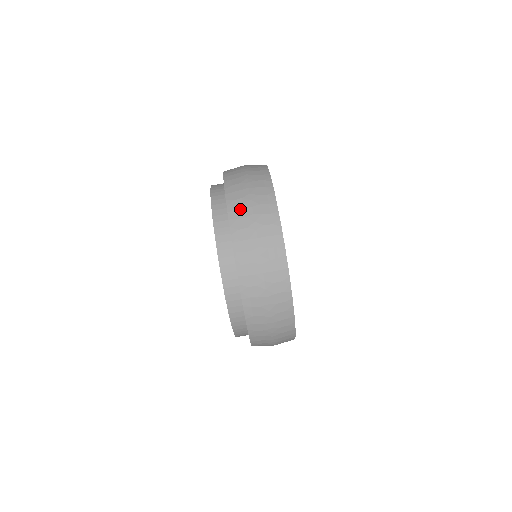
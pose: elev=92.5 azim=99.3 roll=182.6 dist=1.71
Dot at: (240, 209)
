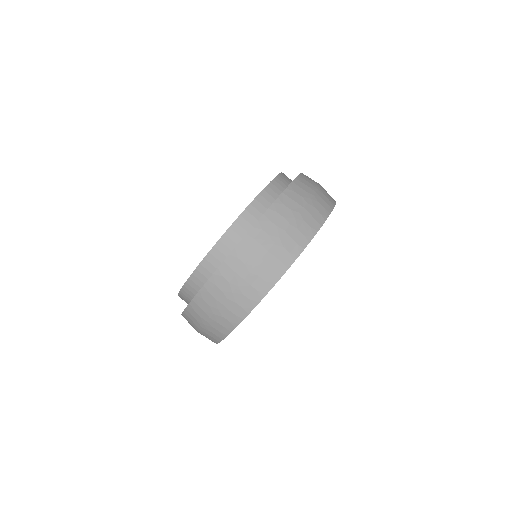
Dot at: (218, 289)
